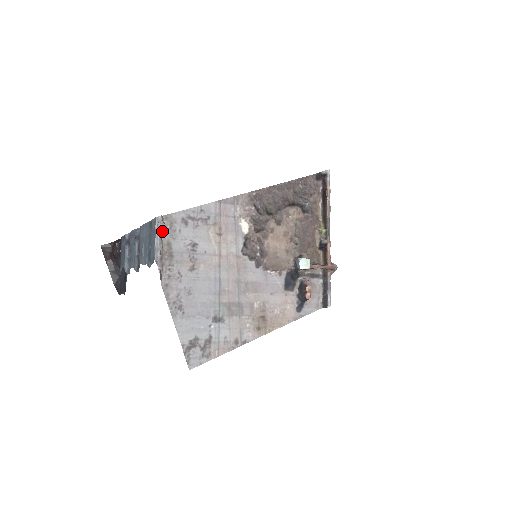
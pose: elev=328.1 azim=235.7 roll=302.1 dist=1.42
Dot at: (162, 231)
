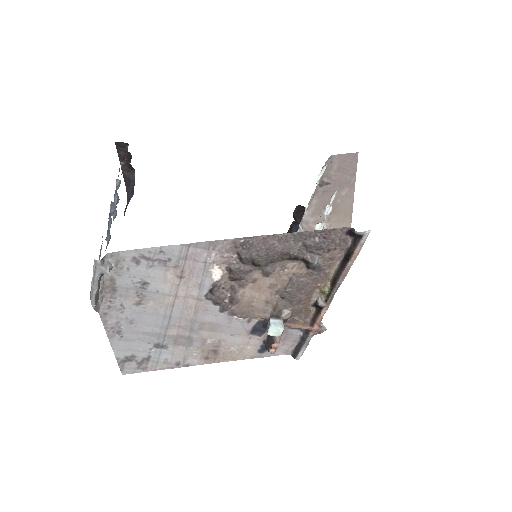
Dot at: (100, 274)
